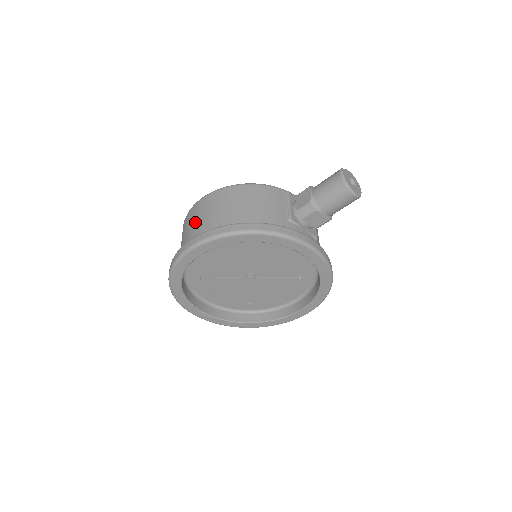
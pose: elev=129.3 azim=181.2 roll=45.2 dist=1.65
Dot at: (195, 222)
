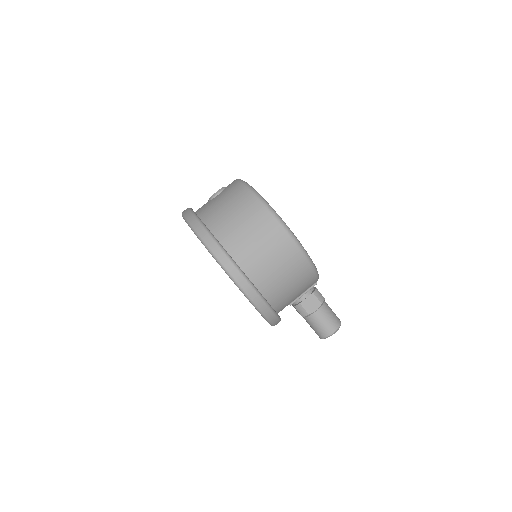
Dot at: (263, 249)
